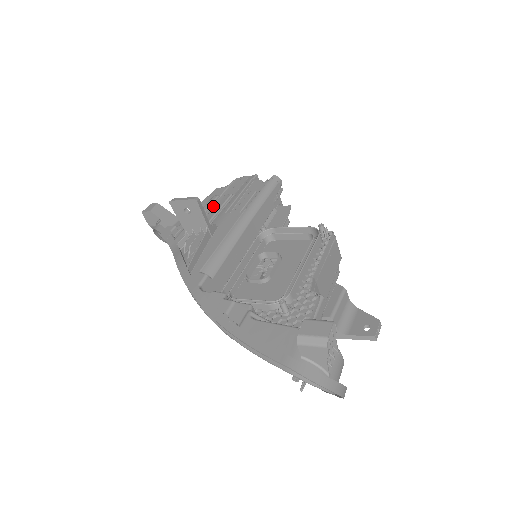
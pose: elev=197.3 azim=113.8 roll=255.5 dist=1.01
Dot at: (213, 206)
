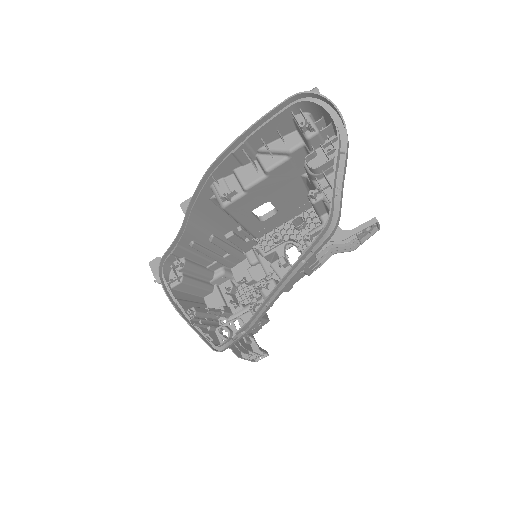
Dot at: (213, 257)
